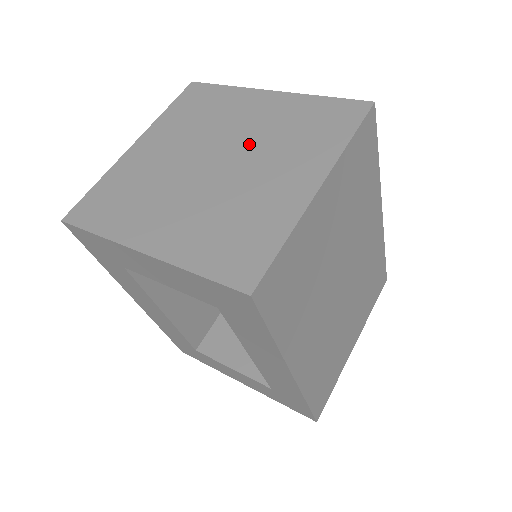
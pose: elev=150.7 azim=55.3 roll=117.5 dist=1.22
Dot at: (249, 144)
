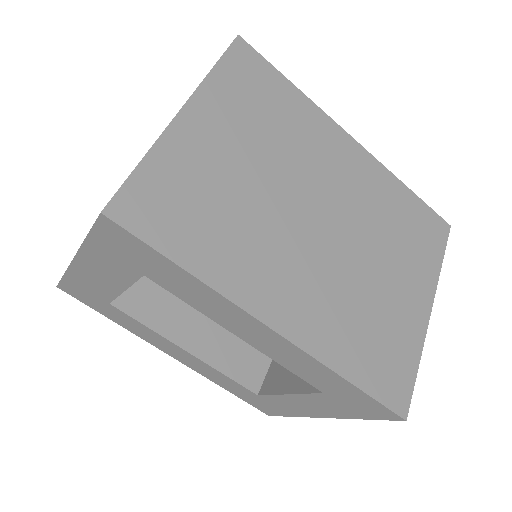
Dot at: occluded
